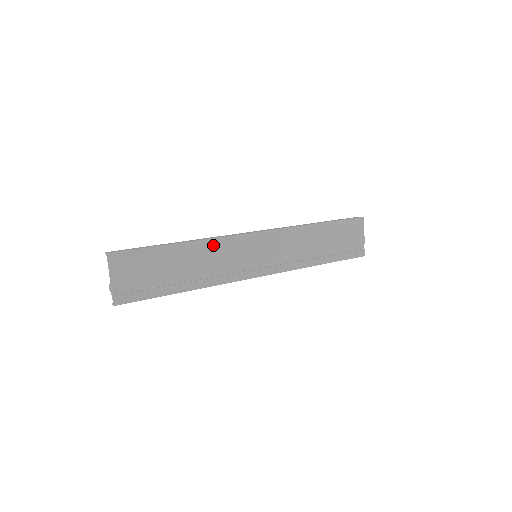
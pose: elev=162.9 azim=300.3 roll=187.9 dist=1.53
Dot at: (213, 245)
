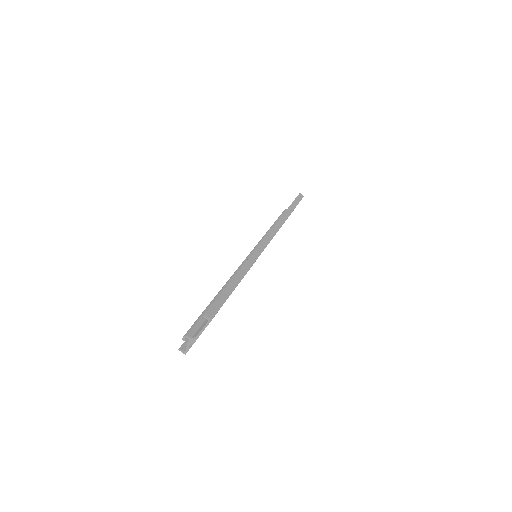
Dot at: occluded
